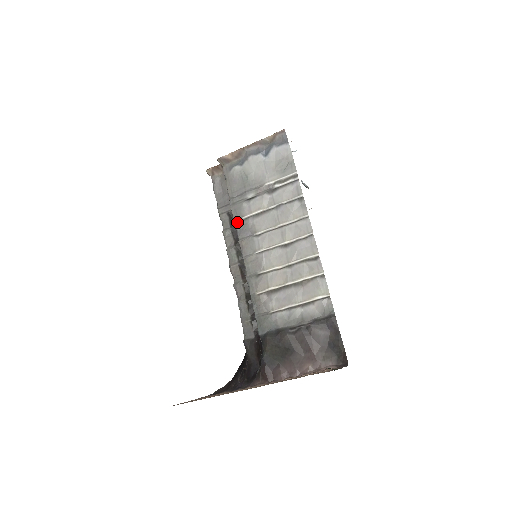
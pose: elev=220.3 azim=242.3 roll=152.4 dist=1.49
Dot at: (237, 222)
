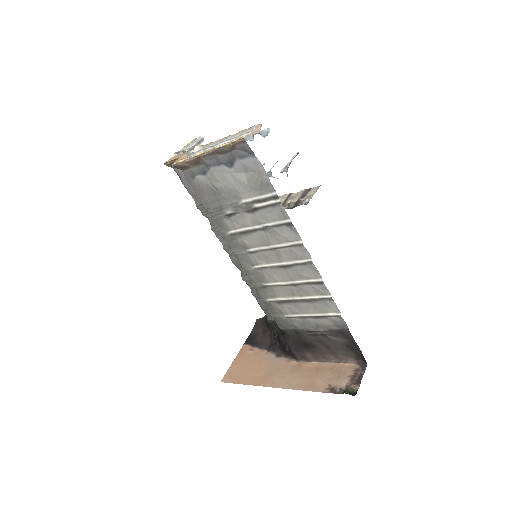
Dot at: (224, 236)
